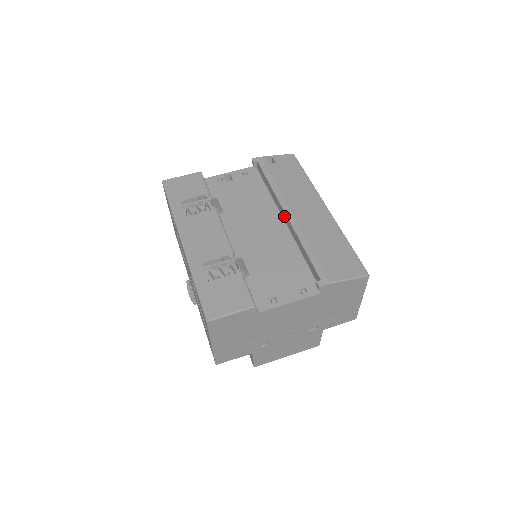
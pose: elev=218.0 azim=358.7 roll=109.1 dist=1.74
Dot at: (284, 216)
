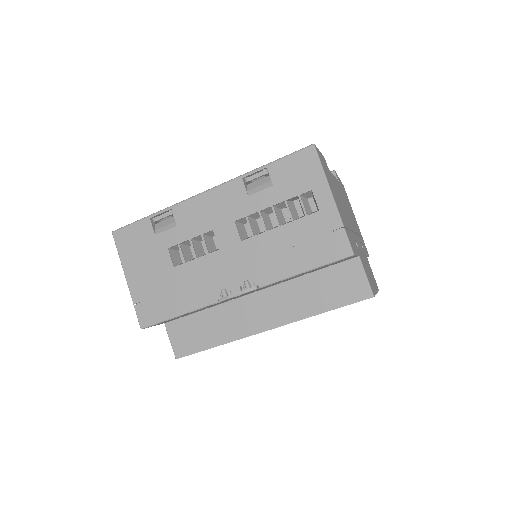
Dot at: occluded
